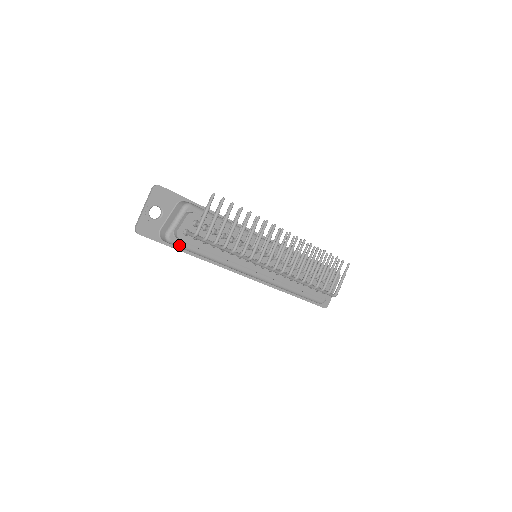
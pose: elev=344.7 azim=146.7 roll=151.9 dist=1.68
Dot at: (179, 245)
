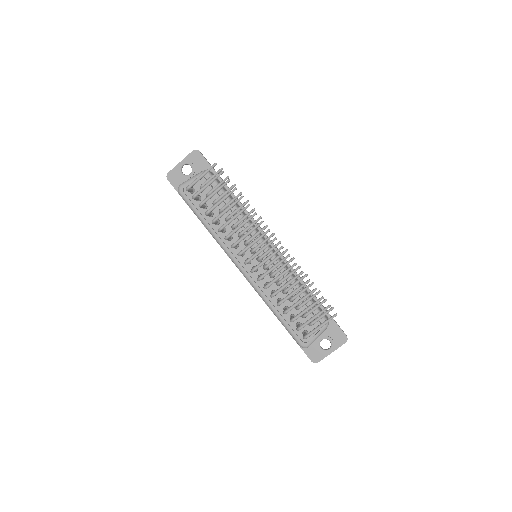
Dot at: (185, 199)
